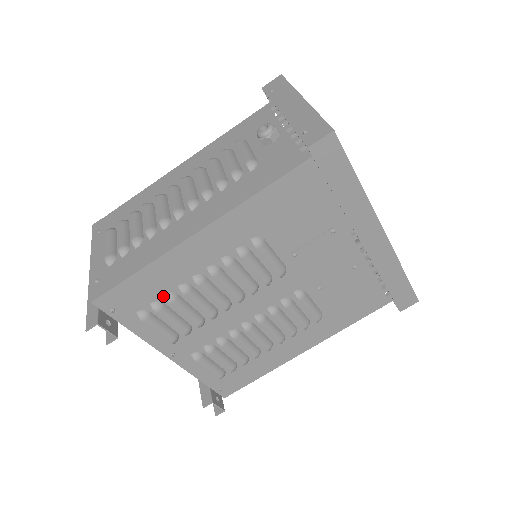
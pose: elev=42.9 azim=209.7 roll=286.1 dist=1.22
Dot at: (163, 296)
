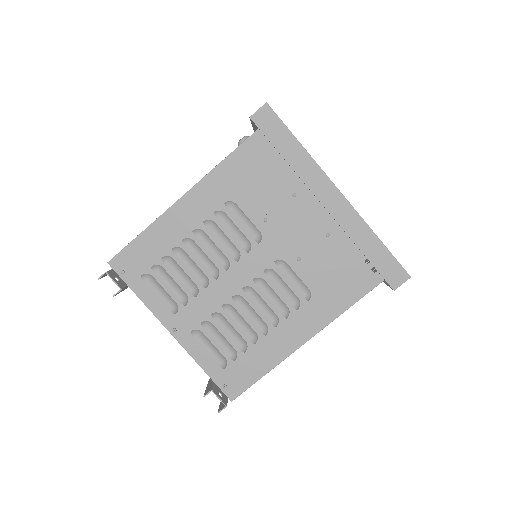
Dot at: (161, 260)
